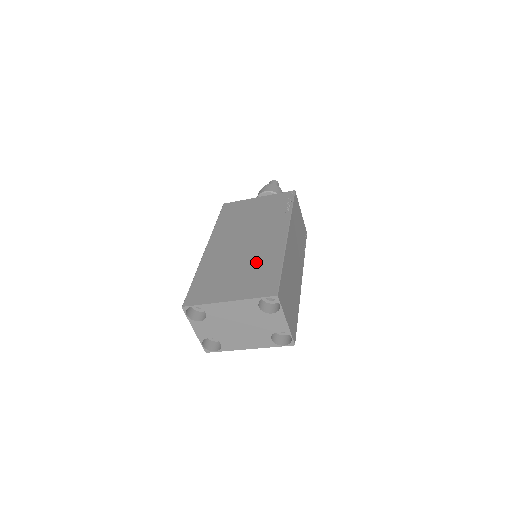
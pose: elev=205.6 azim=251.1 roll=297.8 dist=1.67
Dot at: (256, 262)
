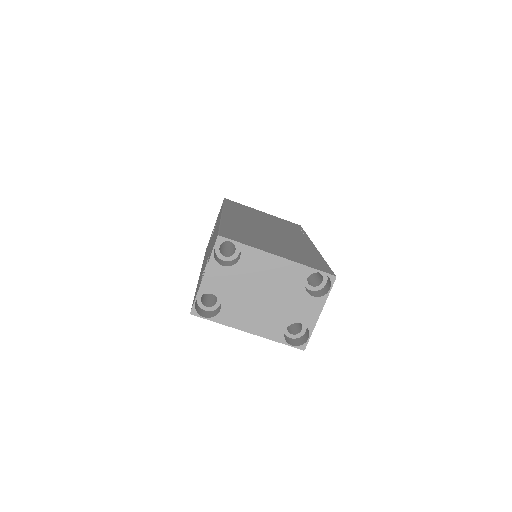
Dot at: (293, 246)
